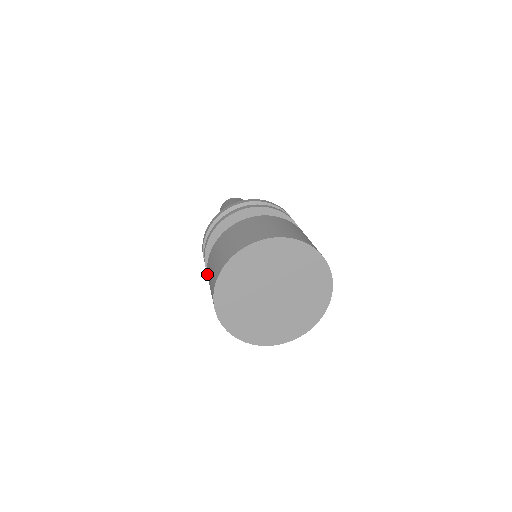
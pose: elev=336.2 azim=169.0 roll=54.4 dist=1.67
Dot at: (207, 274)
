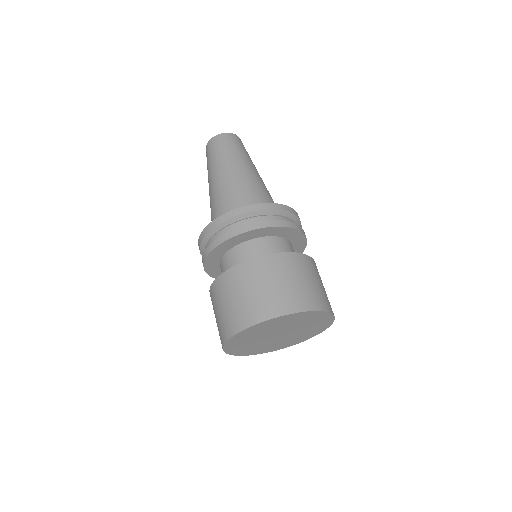
Dot at: occluded
